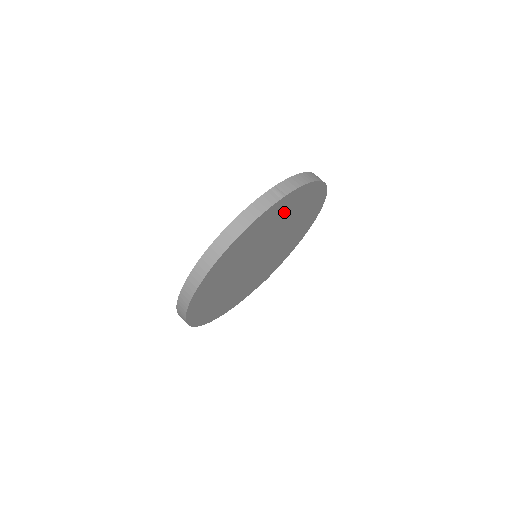
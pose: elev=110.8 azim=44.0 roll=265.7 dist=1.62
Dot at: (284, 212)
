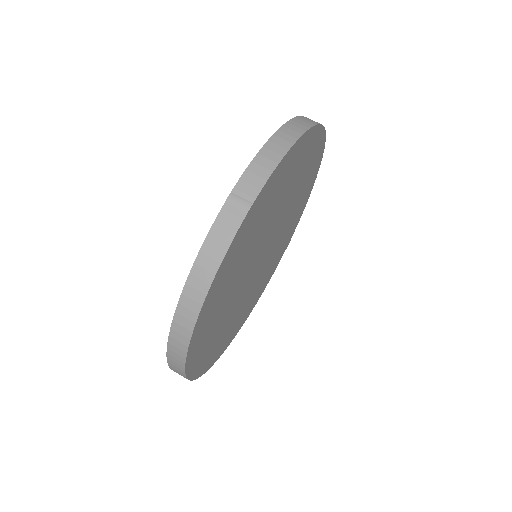
Dot at: (265, 209)
